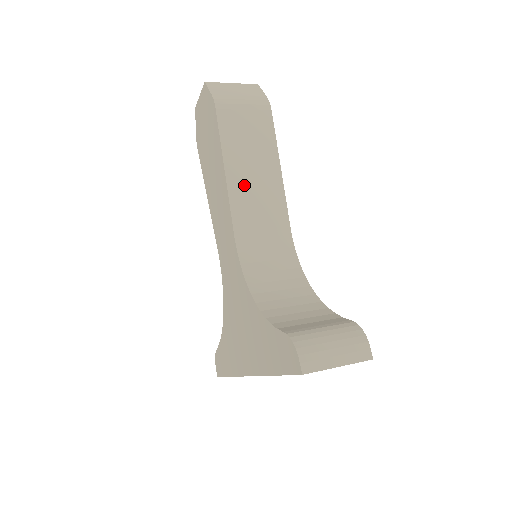
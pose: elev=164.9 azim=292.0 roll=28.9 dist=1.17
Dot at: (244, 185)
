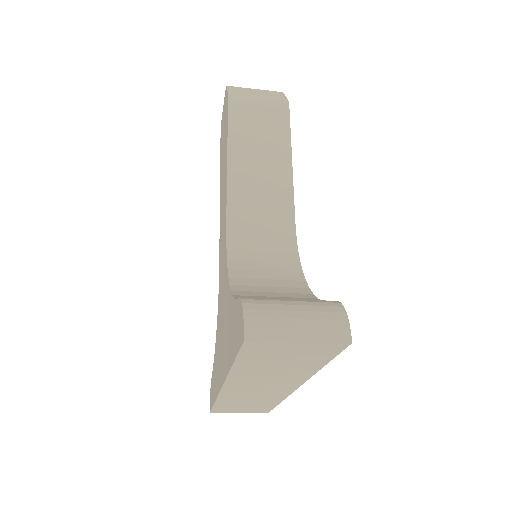
Dot at: (247, 174)
